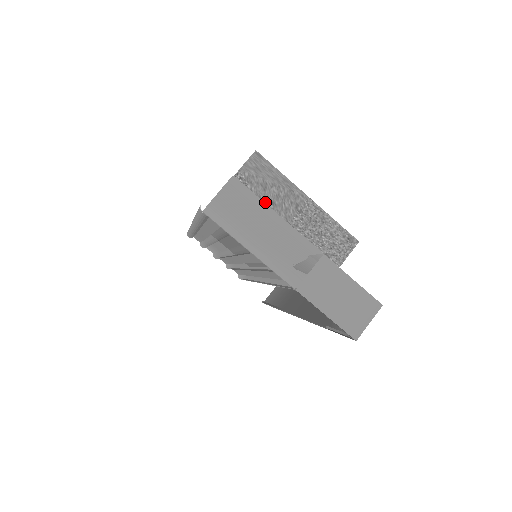
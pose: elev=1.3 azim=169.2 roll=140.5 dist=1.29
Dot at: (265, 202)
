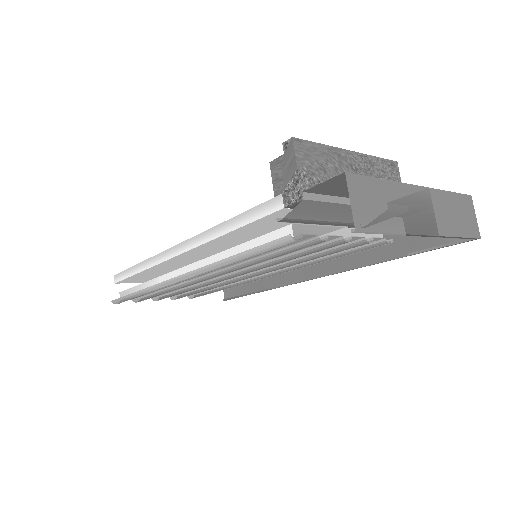
Dot at: occluded
